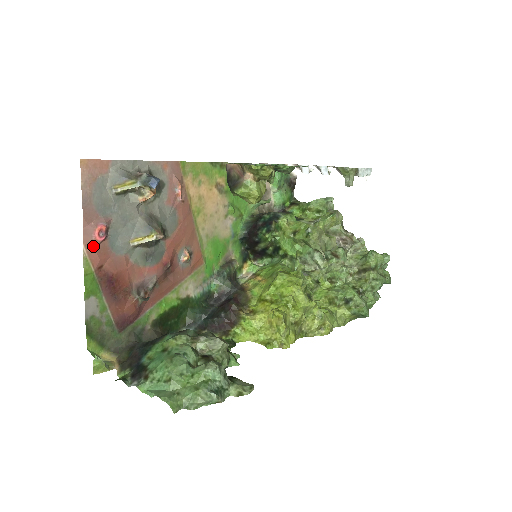
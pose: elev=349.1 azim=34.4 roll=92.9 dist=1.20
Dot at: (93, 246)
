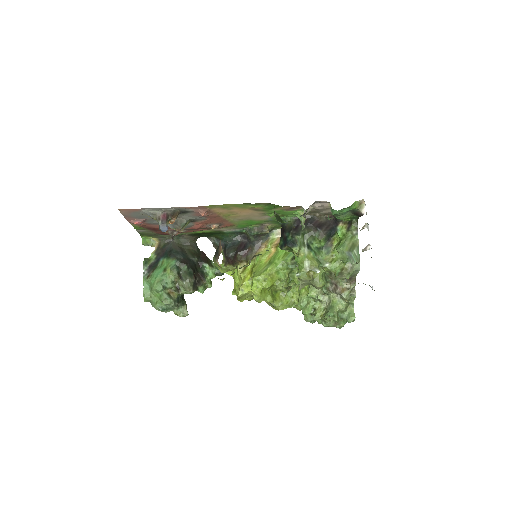
Dot at: occluded
